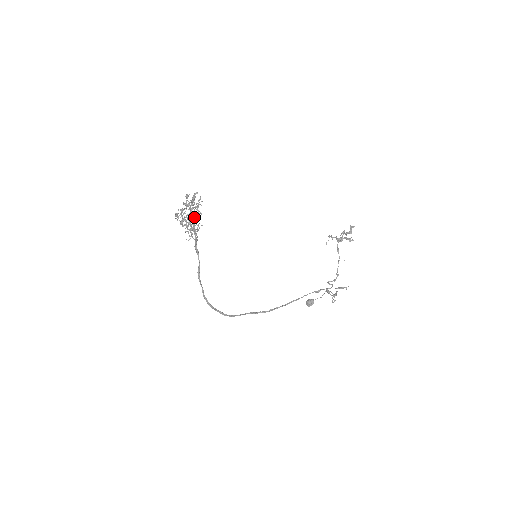
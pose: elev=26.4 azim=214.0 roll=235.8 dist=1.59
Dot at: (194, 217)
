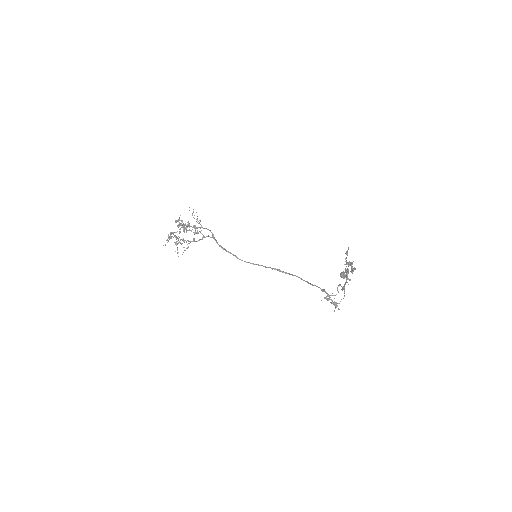
Dot at: (195, 225)
